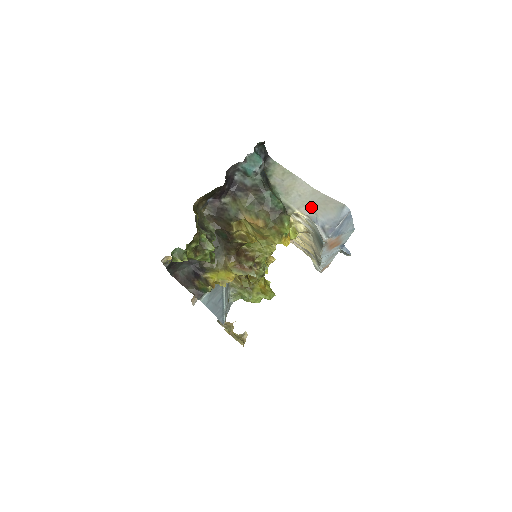
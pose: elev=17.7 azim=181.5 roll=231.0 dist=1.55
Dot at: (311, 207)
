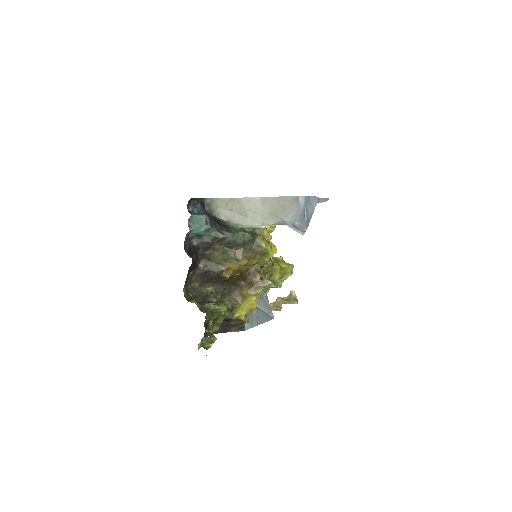
Dot at: (271, 215)
